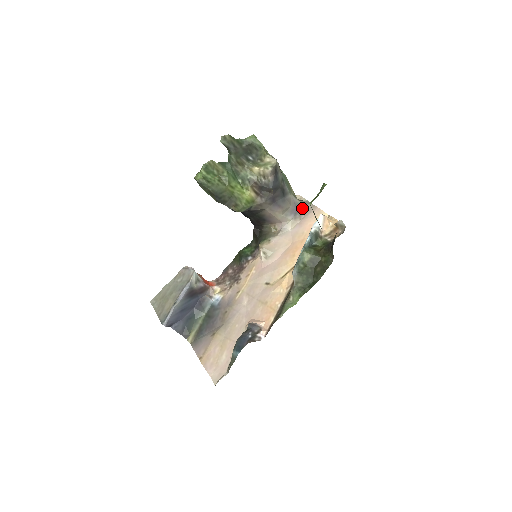
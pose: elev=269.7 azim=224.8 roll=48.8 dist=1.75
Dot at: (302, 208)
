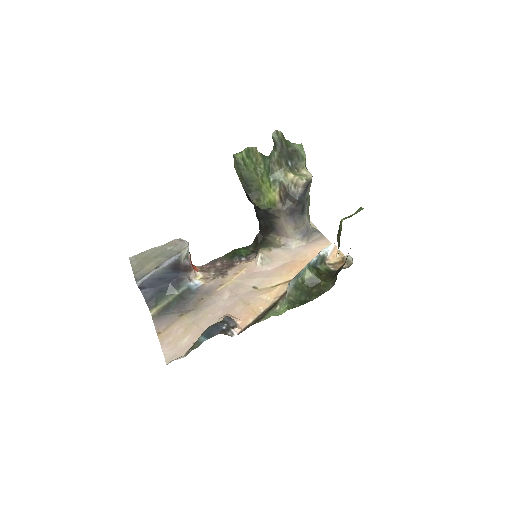
Dot at: (312, 233)
